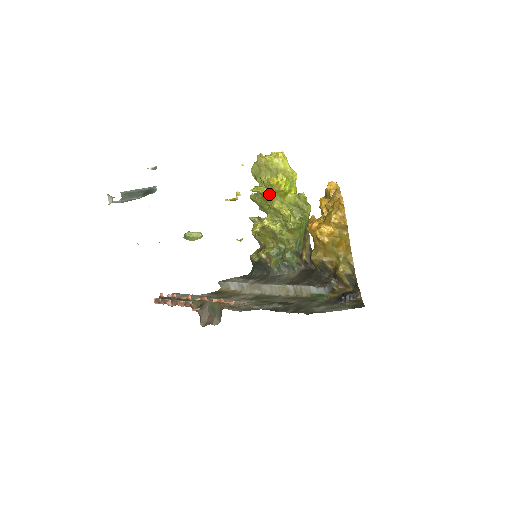
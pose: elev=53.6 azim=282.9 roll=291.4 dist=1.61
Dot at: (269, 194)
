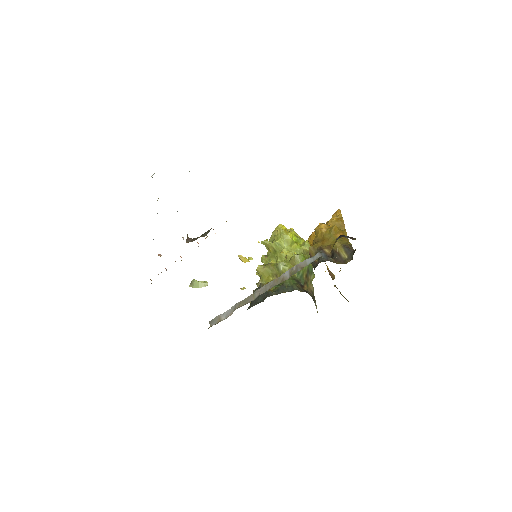
Dot at: (278, 243)
